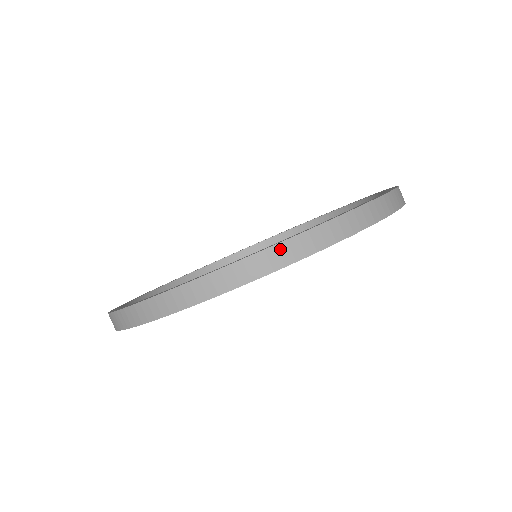
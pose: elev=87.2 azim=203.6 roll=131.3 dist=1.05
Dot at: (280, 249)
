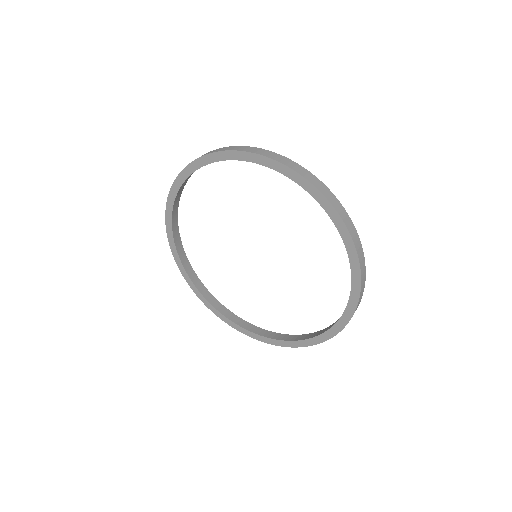
Dot at: (309, 174)
